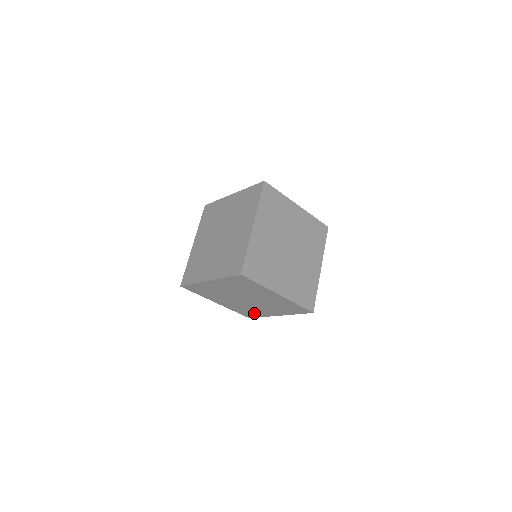
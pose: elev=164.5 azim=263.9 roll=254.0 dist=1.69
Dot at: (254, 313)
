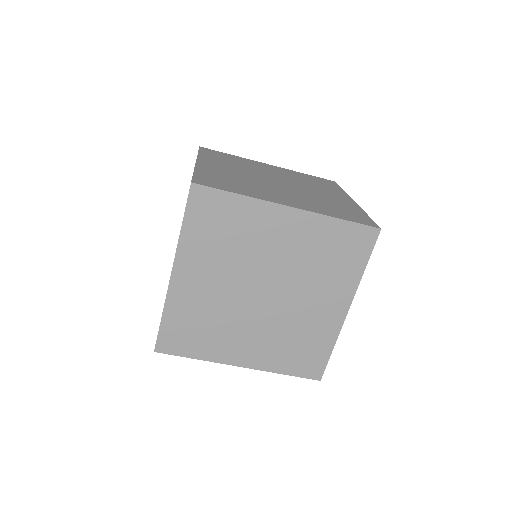
Dot at: occluded
